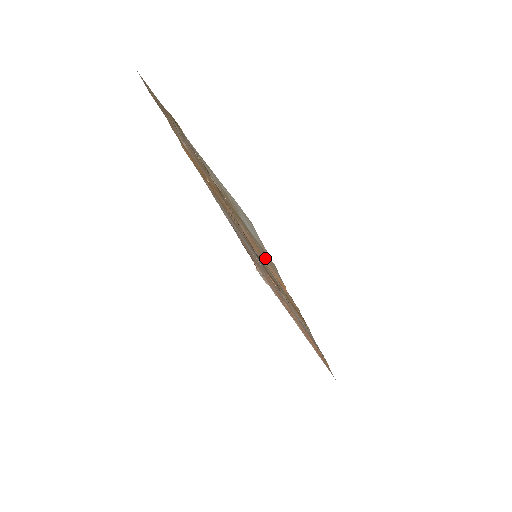
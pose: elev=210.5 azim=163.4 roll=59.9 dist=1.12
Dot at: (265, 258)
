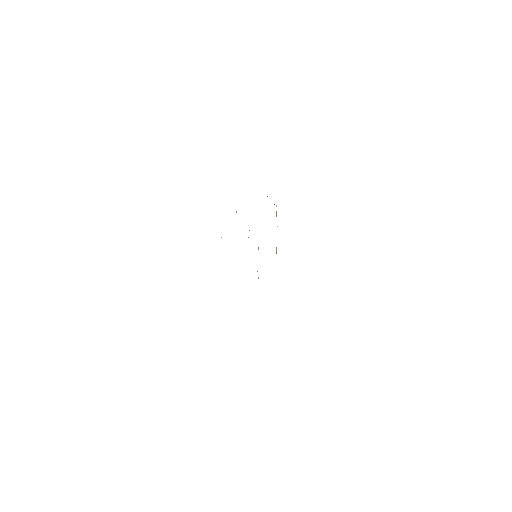
Dot at: occluded
